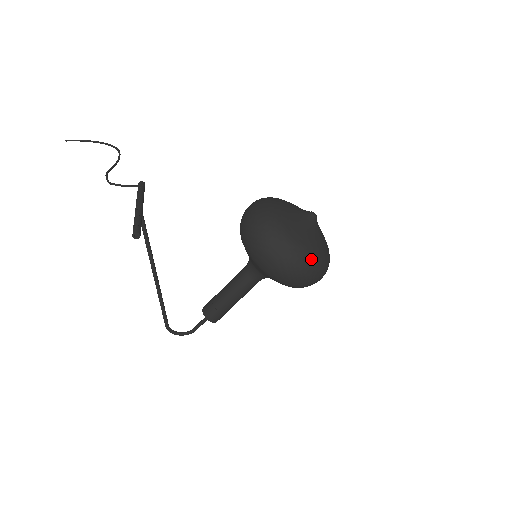
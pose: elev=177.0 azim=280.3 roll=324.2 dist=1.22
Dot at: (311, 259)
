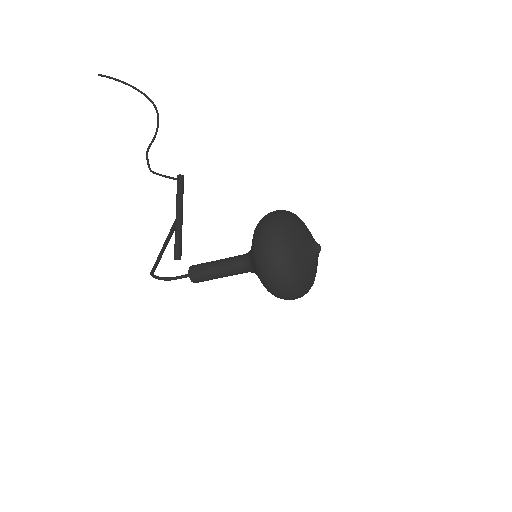
Dot at: (305, 290)
